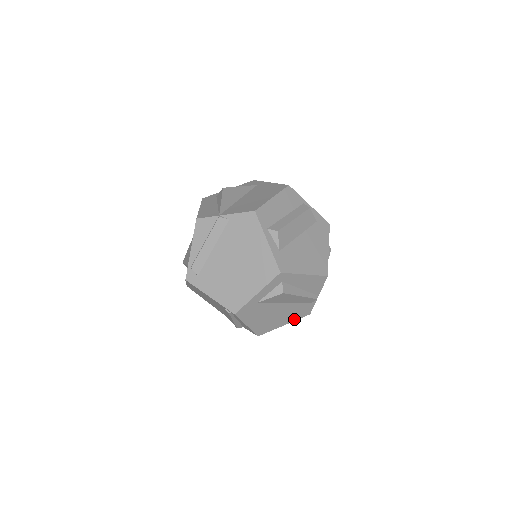
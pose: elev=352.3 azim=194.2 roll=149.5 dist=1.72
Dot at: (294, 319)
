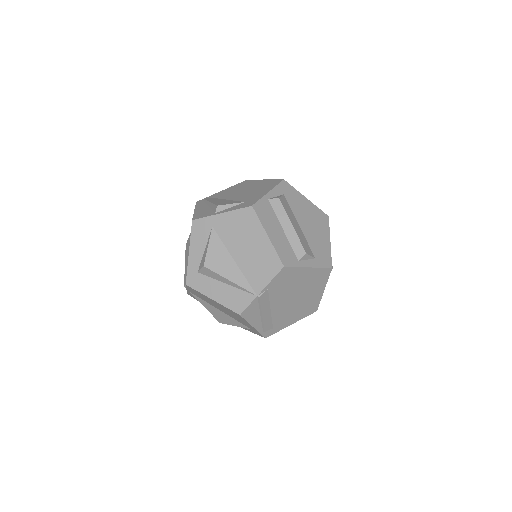
Dot at: occluded
